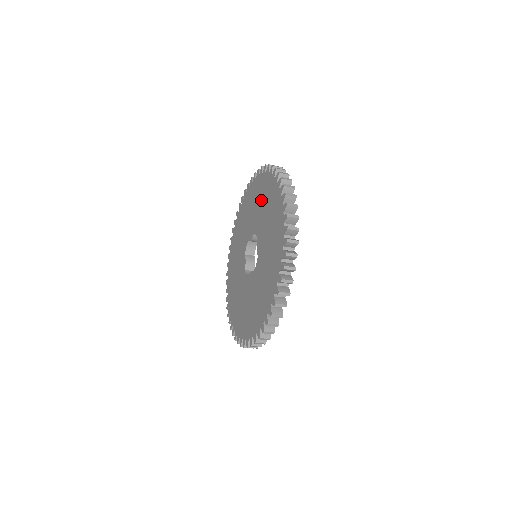
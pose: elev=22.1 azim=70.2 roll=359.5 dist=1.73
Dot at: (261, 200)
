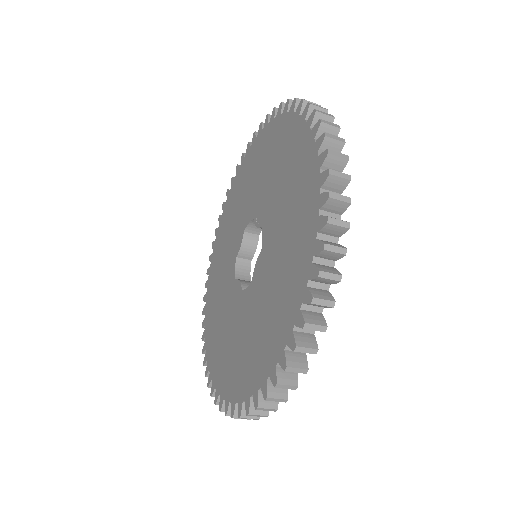
Dot at: (289, 187)
